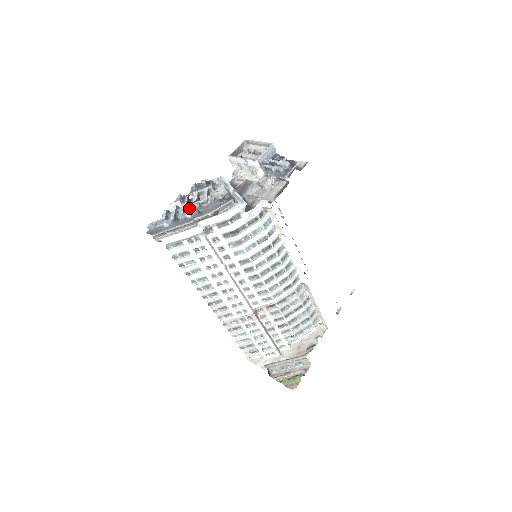
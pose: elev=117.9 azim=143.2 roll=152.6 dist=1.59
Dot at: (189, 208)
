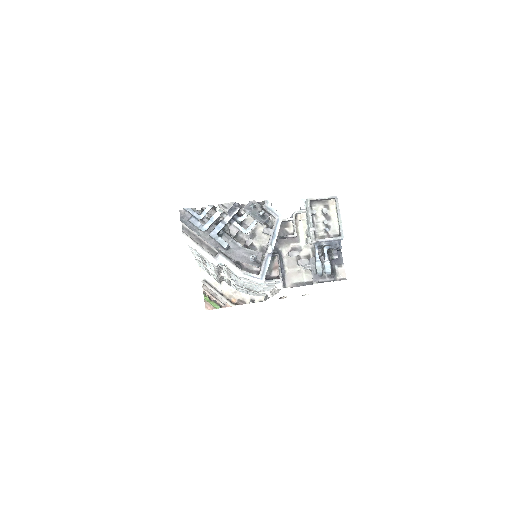
Dot at: (229, 224)
